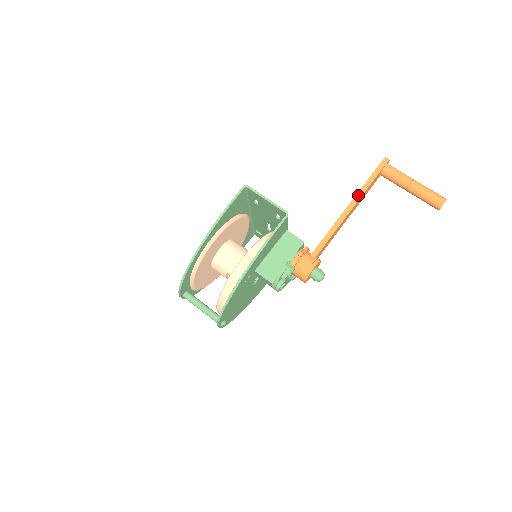
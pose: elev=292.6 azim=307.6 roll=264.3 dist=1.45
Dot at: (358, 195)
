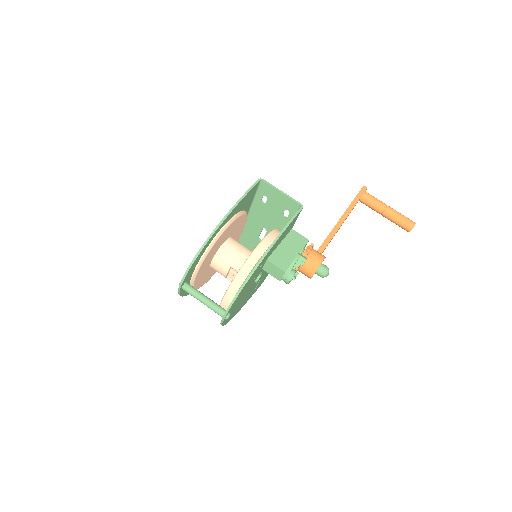
Dot at: (348, 209)
